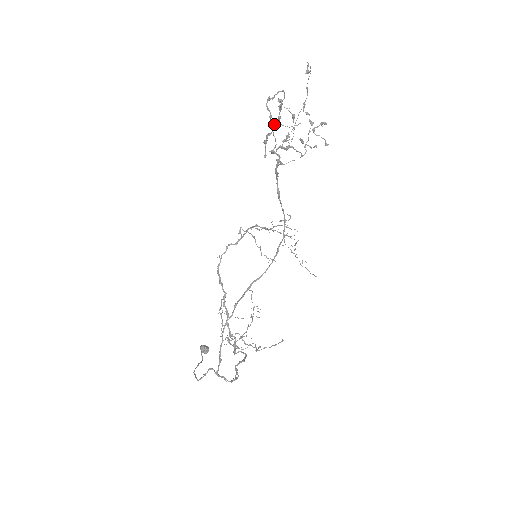
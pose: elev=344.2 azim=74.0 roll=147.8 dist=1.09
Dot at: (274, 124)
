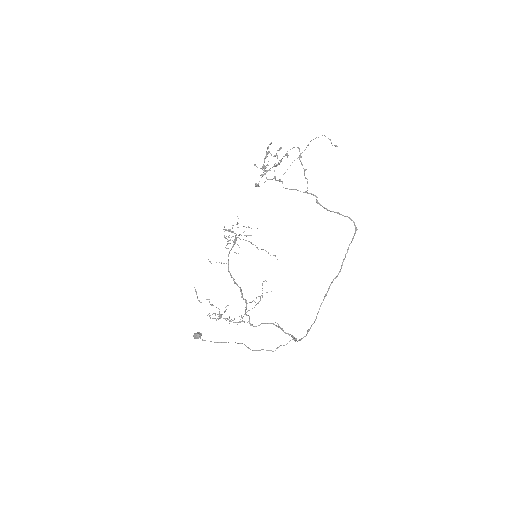
Dot at: (276, 165)
